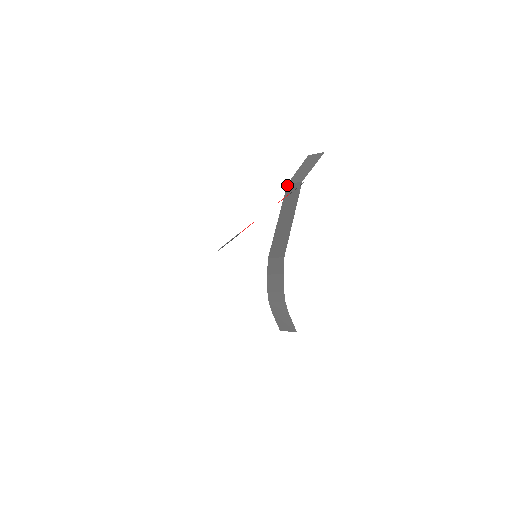
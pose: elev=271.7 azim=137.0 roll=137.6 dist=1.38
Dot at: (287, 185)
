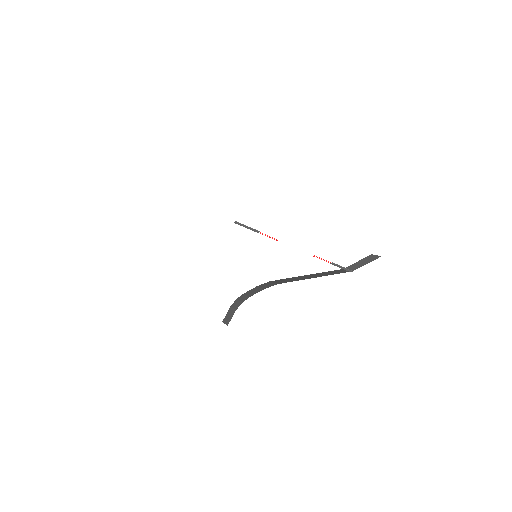
Dot at: (342, 269)
